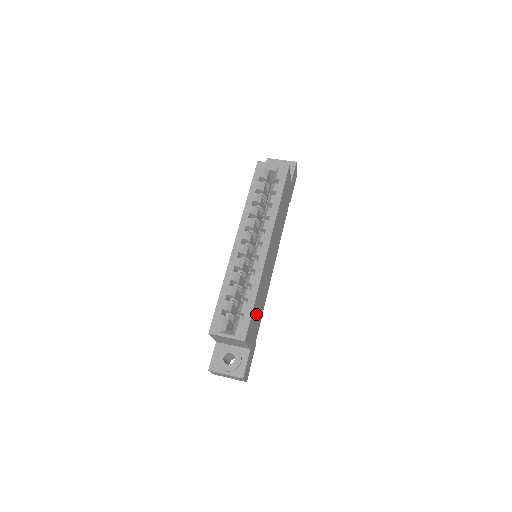
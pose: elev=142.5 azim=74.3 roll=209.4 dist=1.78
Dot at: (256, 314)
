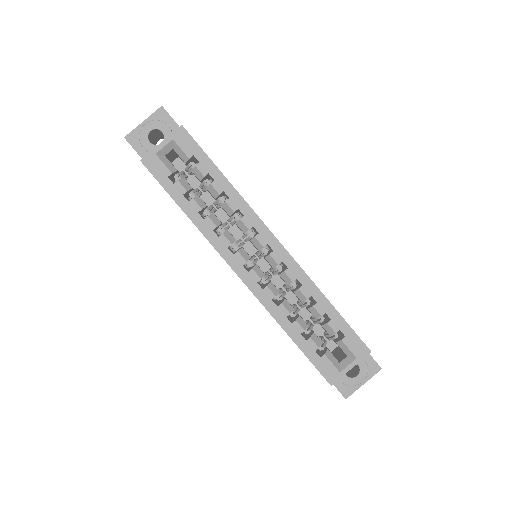
Dot at: occluded
